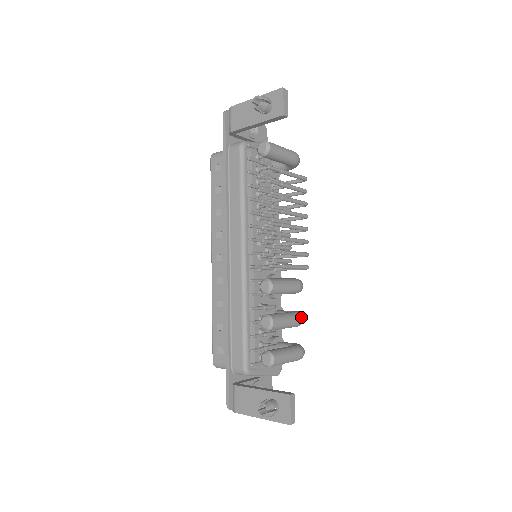
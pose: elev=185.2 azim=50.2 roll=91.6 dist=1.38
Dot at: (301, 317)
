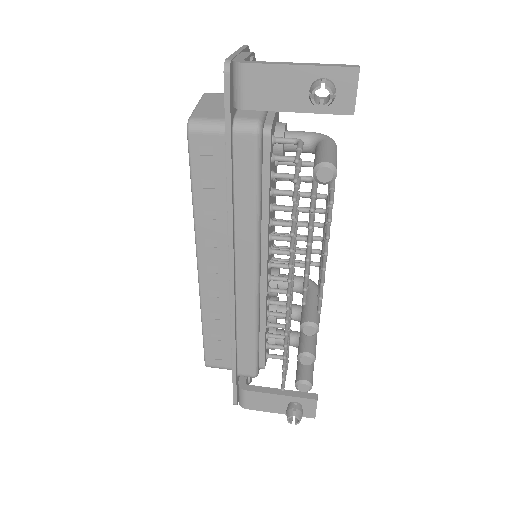
Dot at: occluded
